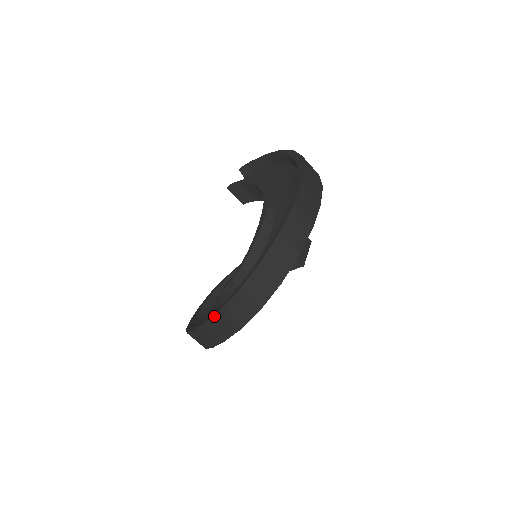
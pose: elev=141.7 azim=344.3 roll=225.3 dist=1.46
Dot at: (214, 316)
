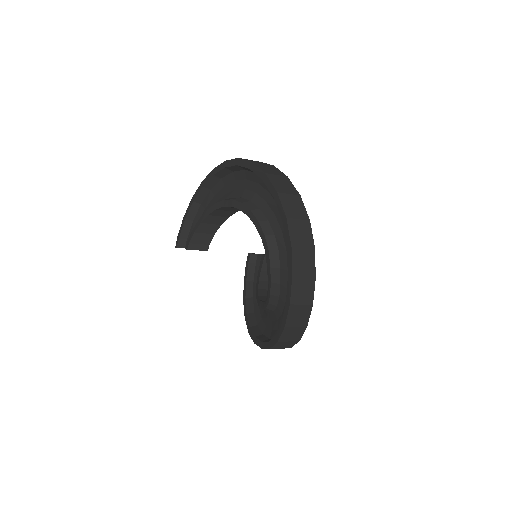
Dot at: (292, 259)
